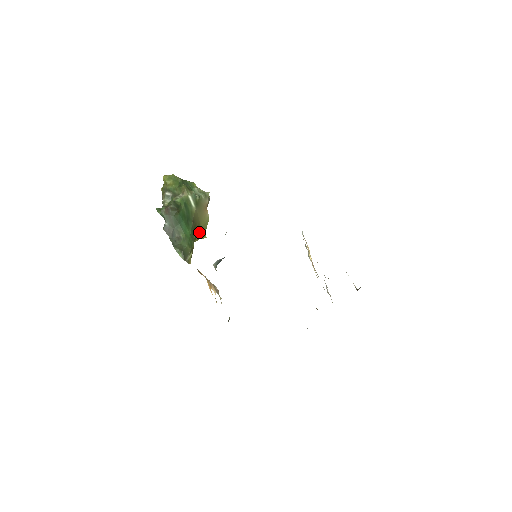
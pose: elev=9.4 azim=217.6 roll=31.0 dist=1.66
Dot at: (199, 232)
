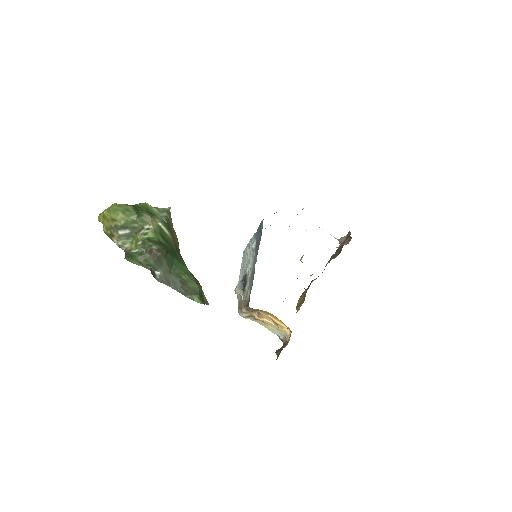
Dot at: occluded
